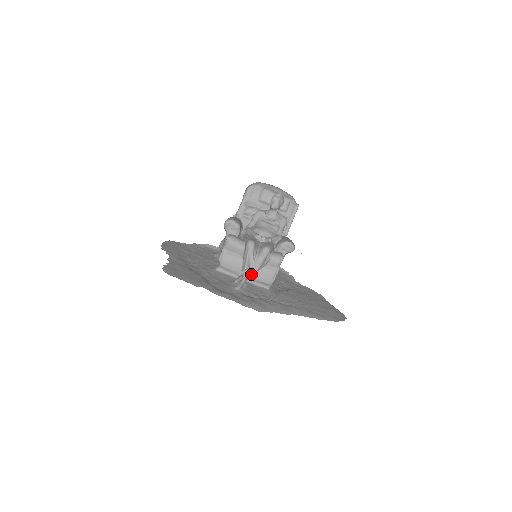
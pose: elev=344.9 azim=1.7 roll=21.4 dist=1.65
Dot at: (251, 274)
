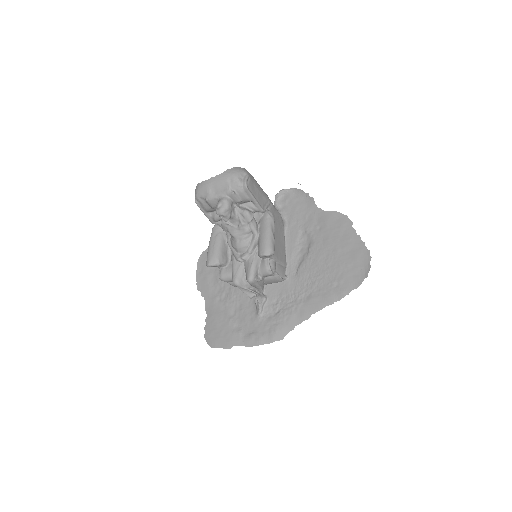
Dot at: (260, 292)
